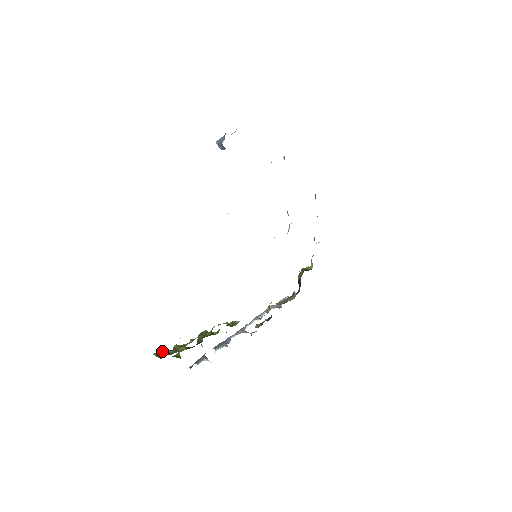
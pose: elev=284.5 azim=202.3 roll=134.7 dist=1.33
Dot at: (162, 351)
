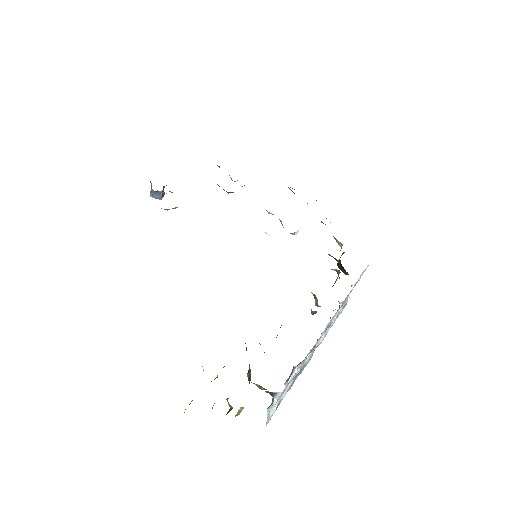
Dot at: occluded
